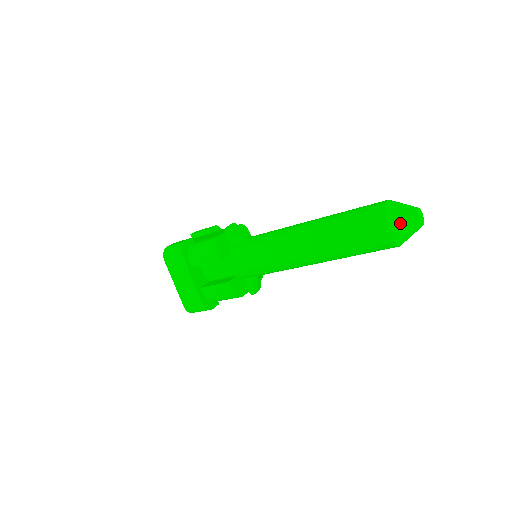
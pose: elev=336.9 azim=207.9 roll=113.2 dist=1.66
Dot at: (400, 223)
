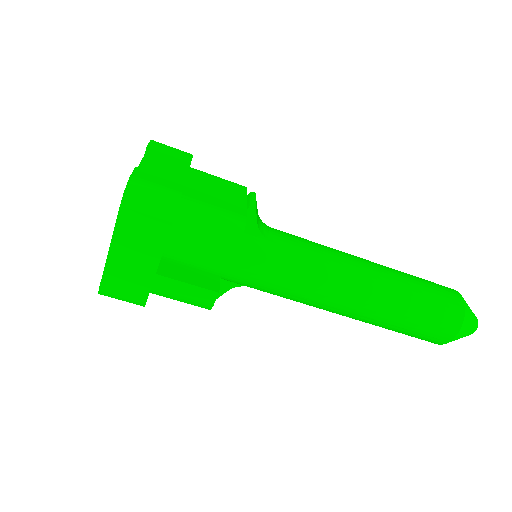
Dot at: (465, 332)
